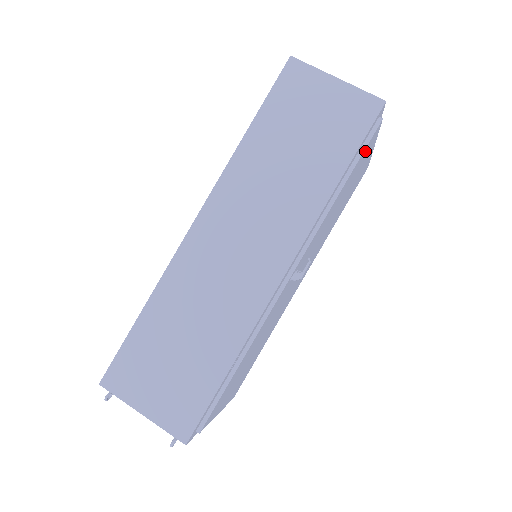
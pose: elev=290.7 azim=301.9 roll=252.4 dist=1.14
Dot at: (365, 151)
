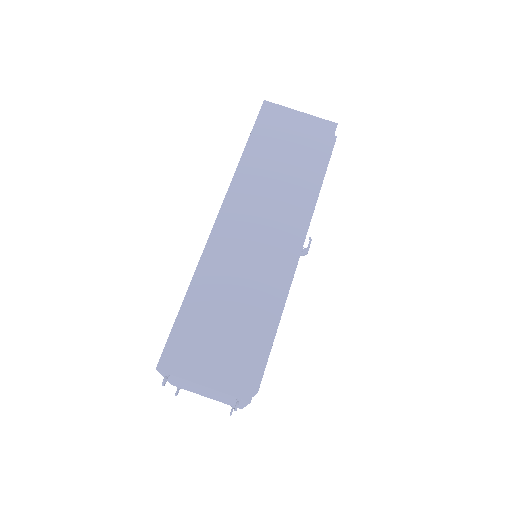
Dot at: occluded
